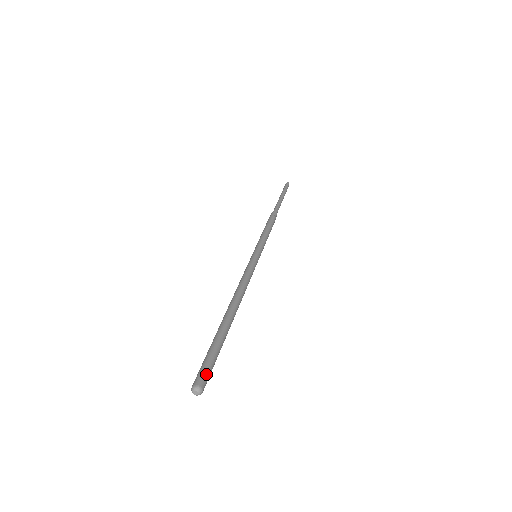
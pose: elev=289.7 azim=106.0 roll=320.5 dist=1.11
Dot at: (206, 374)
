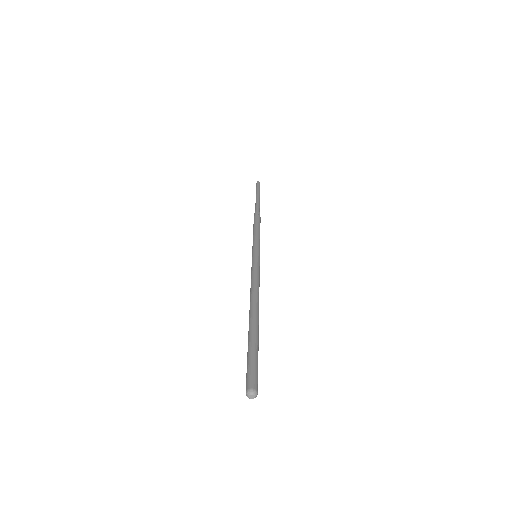
Dot at: (253, 376)
